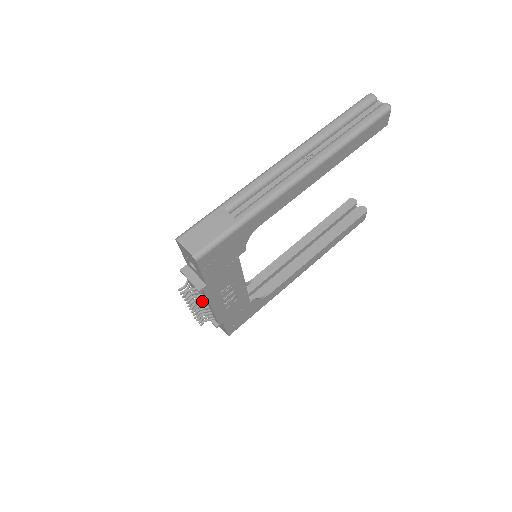
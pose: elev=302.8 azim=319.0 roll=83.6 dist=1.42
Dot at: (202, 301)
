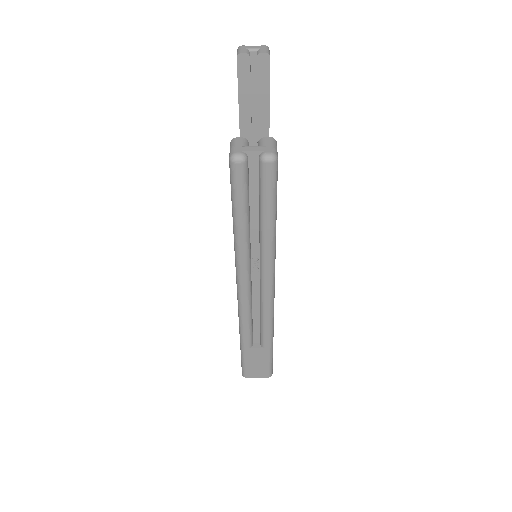
Dot at: occluded
